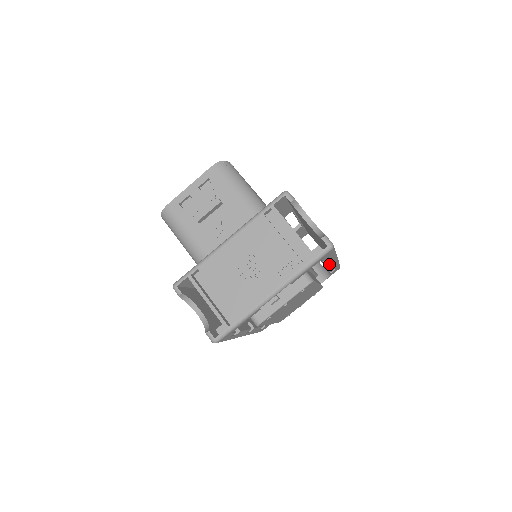
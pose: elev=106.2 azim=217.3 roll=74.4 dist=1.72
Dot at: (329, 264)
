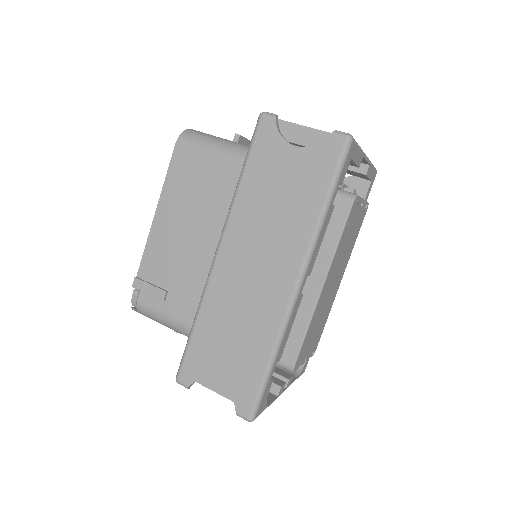
Dot at: occluded
